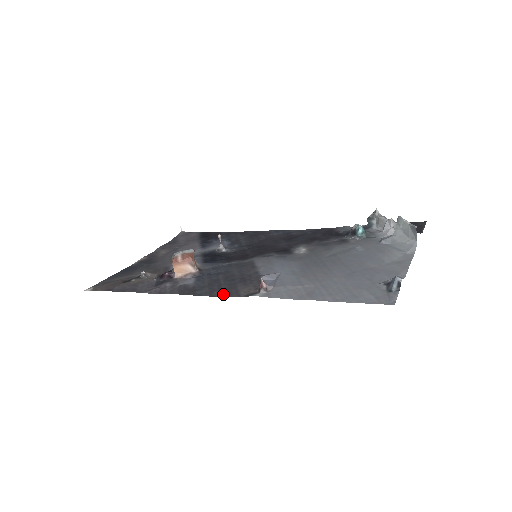
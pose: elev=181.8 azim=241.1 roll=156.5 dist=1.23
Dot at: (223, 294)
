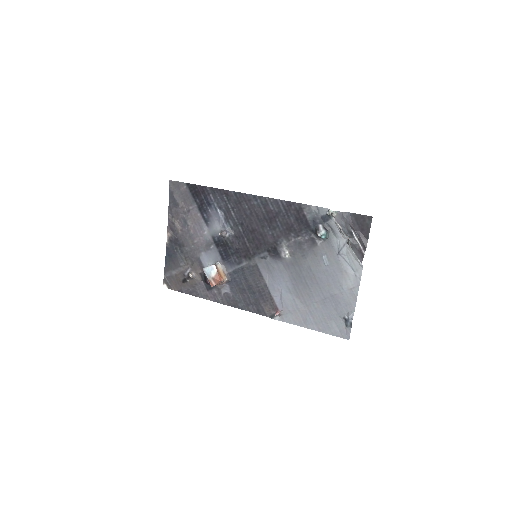
Dot at: (256, 311)
